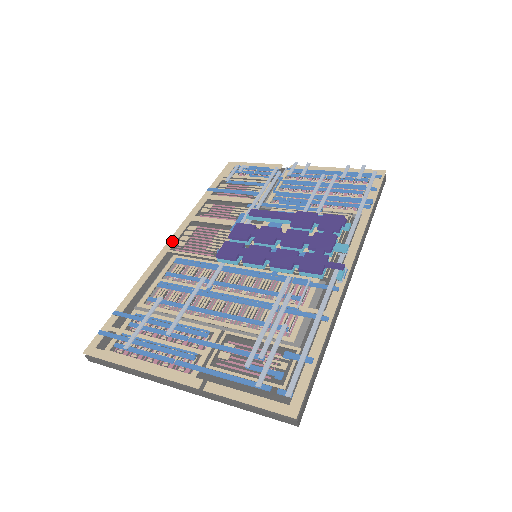
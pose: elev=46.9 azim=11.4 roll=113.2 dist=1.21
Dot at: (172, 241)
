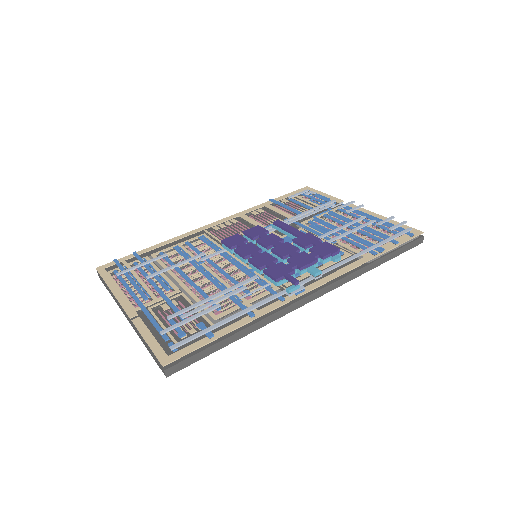
Dot at: (212, 224)
